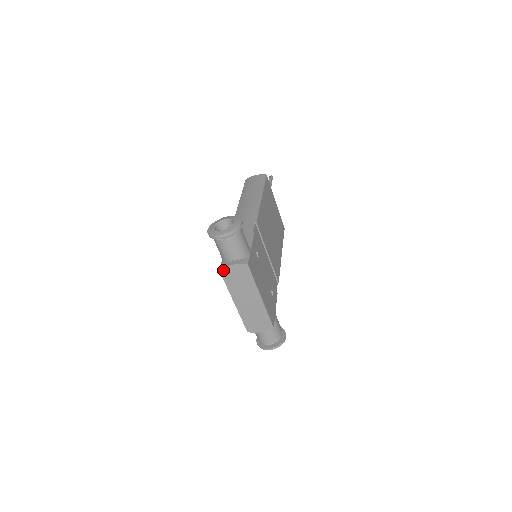
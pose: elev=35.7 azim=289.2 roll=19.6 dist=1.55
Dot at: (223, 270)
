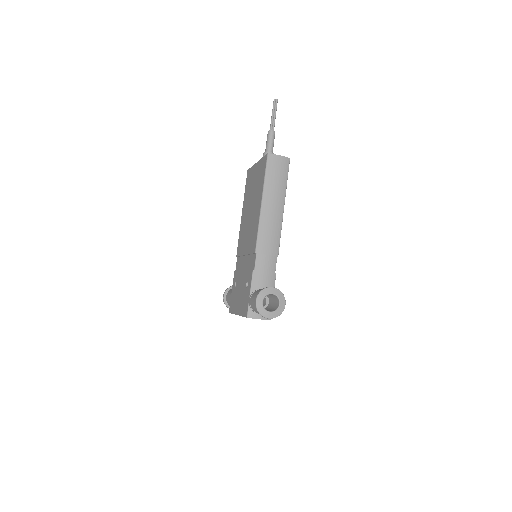
Dot at: occluded
